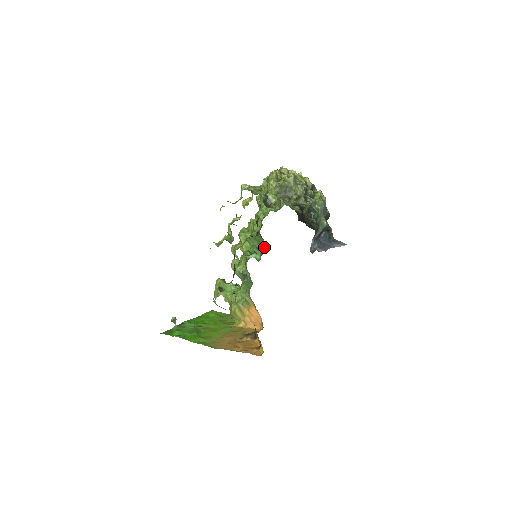
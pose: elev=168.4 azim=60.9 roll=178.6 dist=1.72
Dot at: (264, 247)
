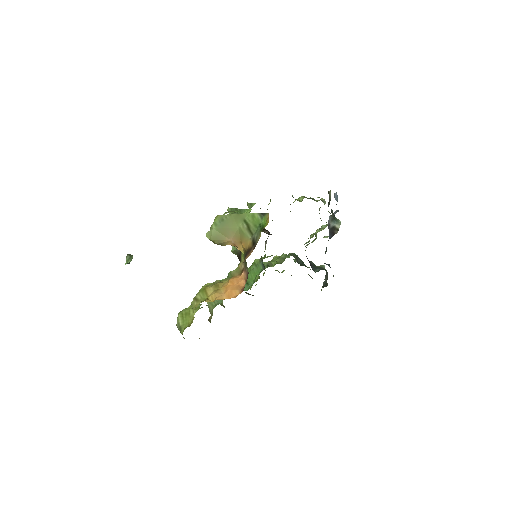
Dot at: (260, 272)
